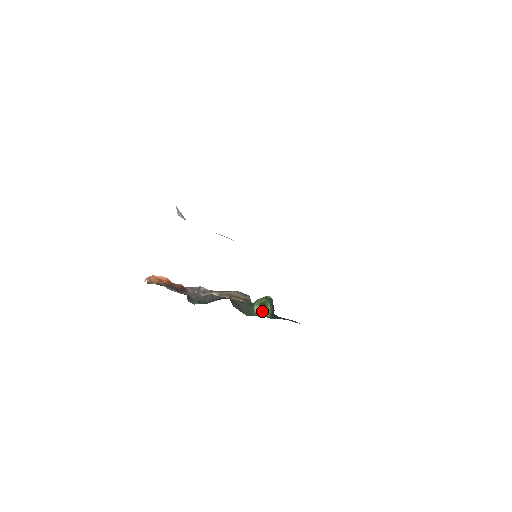
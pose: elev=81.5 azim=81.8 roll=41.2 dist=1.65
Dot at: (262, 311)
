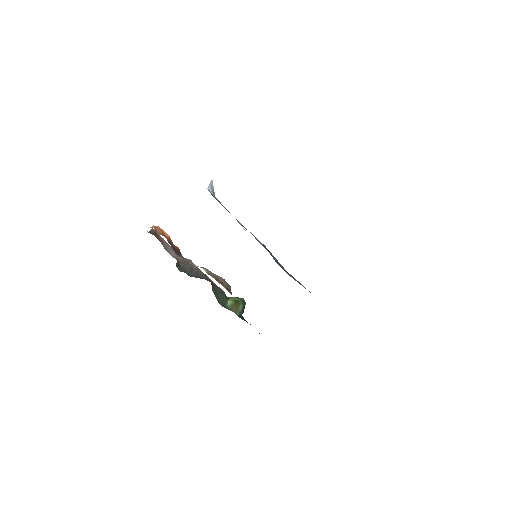
Dot at: (234, 307)
